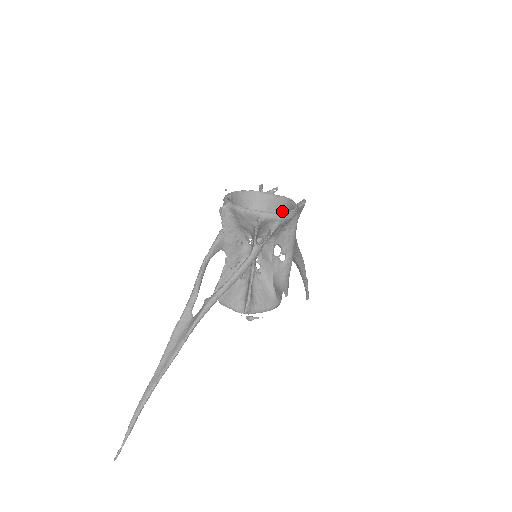
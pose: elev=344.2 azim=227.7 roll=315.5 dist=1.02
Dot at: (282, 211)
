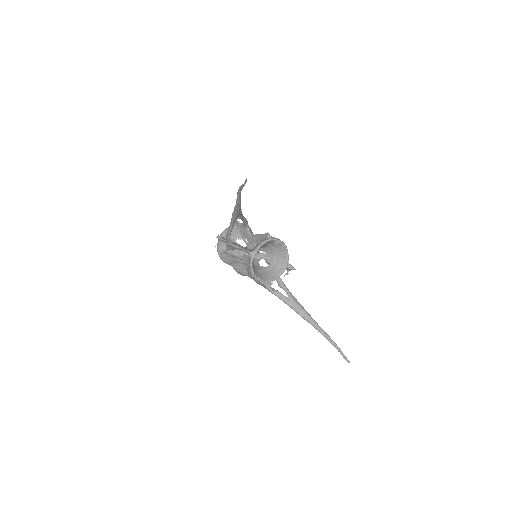
Dot at: occluded
